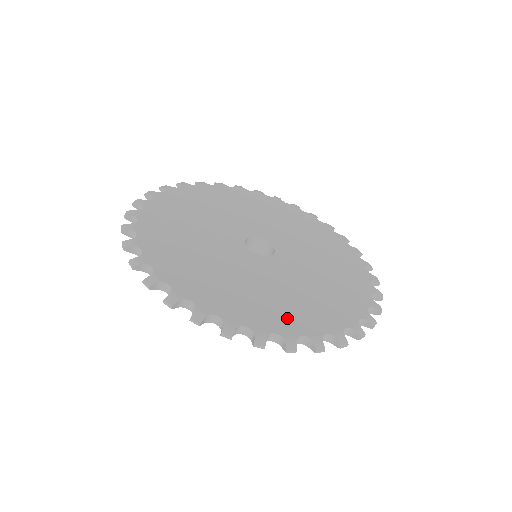
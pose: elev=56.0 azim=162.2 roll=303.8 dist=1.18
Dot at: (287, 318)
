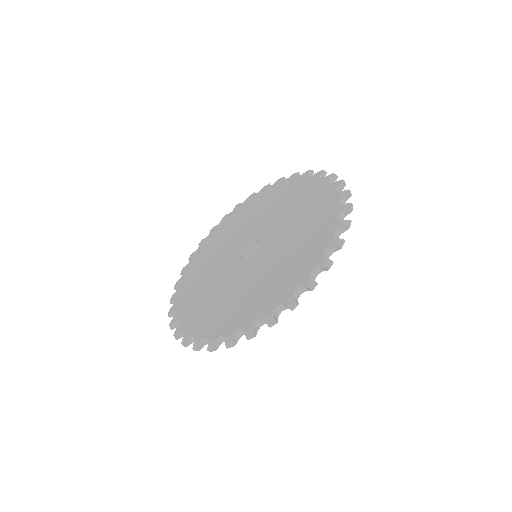
Dot at: (267, 299)
